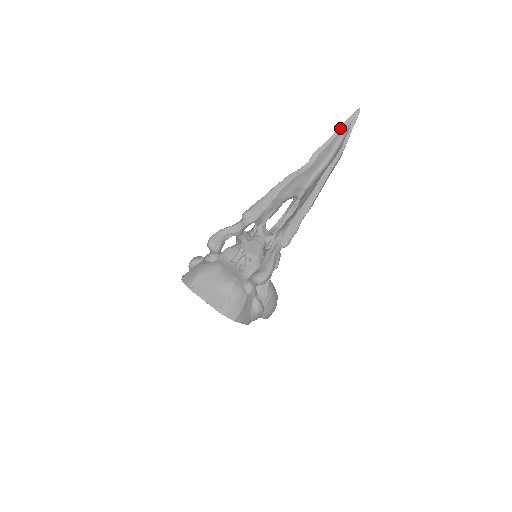
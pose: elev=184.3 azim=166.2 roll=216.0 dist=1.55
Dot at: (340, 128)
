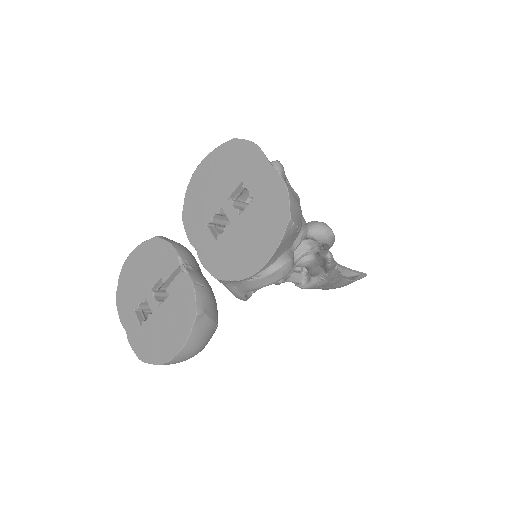
Dot at: (351, 269)
